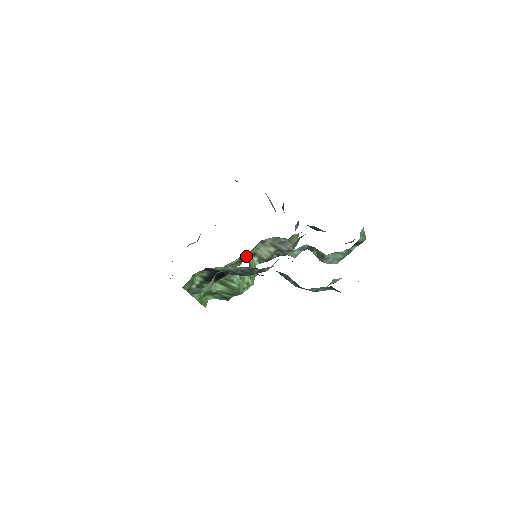
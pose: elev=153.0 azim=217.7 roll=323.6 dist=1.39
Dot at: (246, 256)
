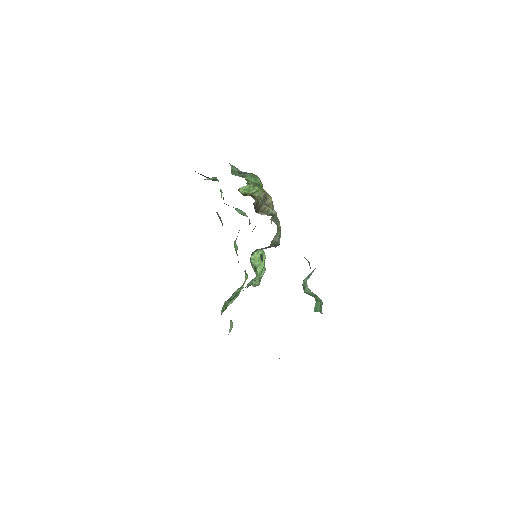
Dot at: occluded
